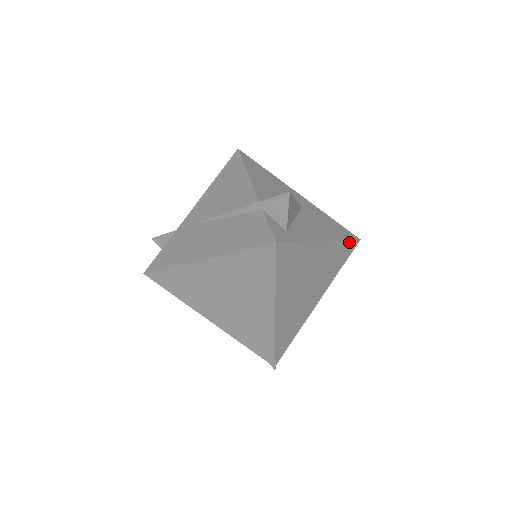
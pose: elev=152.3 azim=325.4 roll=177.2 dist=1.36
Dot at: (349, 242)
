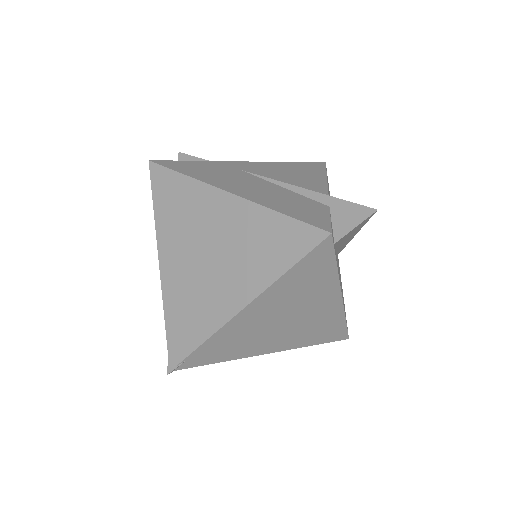
Dot at: (344, 328)
